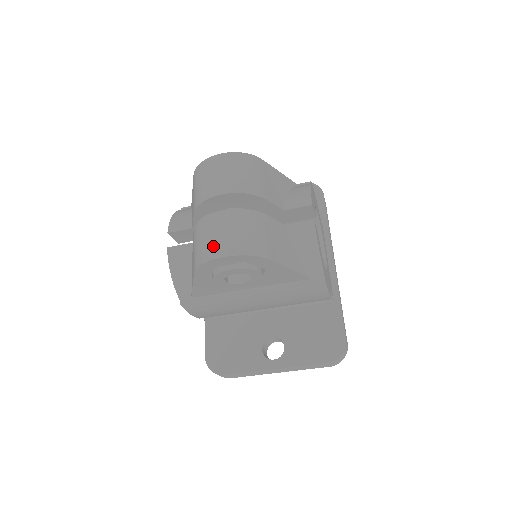
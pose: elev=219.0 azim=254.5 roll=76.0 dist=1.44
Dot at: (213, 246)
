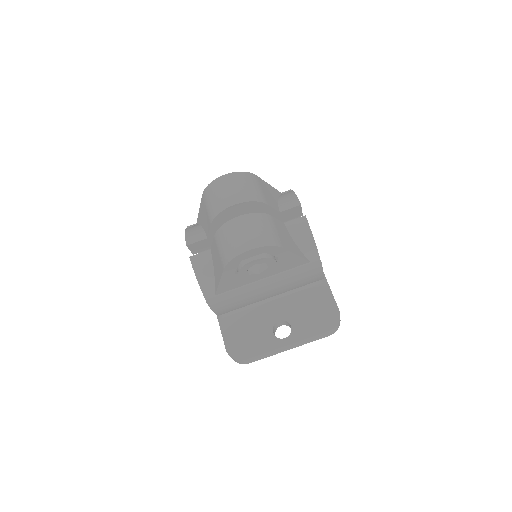
Dot at: (238, 244)
